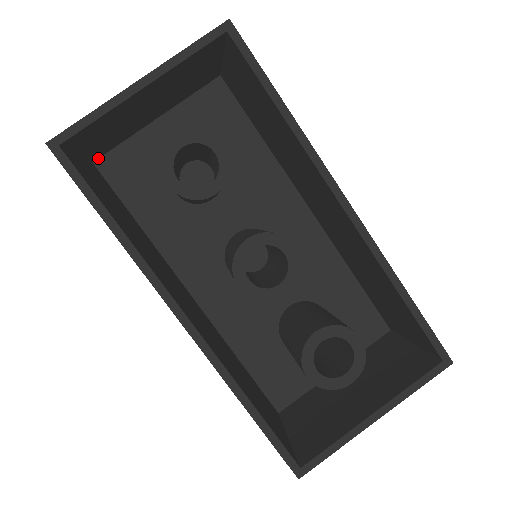
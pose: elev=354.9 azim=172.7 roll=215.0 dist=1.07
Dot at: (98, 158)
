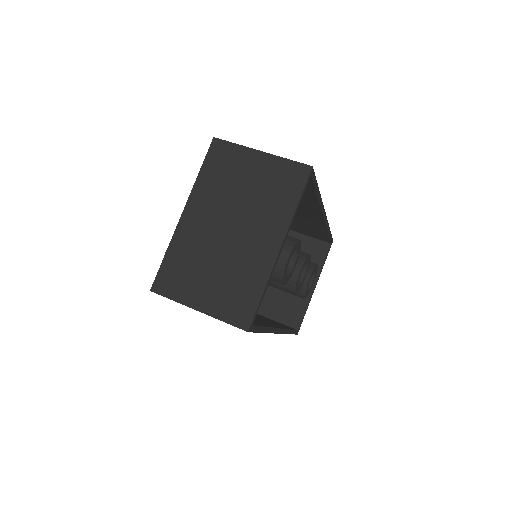
Dot at: (159, 279)
